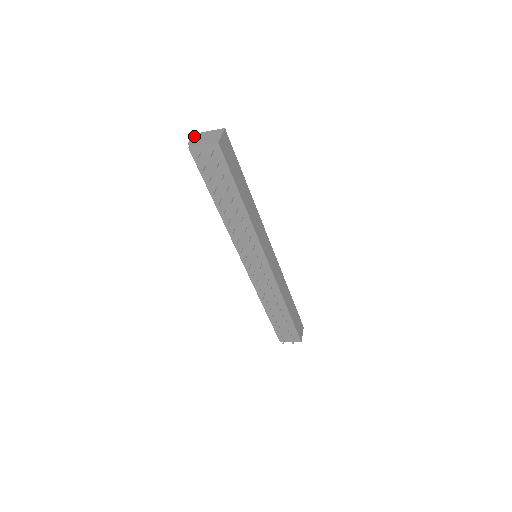
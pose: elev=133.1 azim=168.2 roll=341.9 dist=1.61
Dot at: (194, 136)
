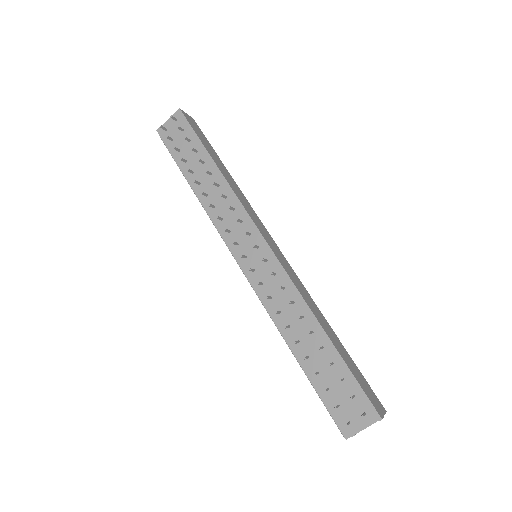
Dot at: occluded
